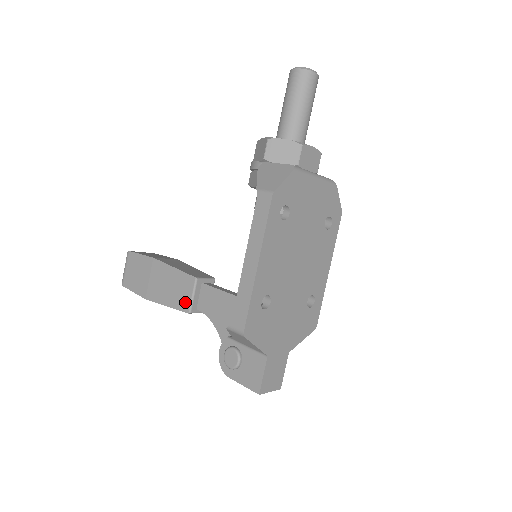
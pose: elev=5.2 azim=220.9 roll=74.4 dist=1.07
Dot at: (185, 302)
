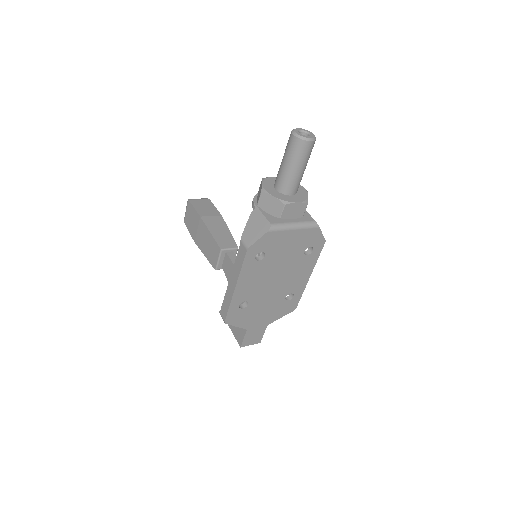
Dot at: (214, 261)
